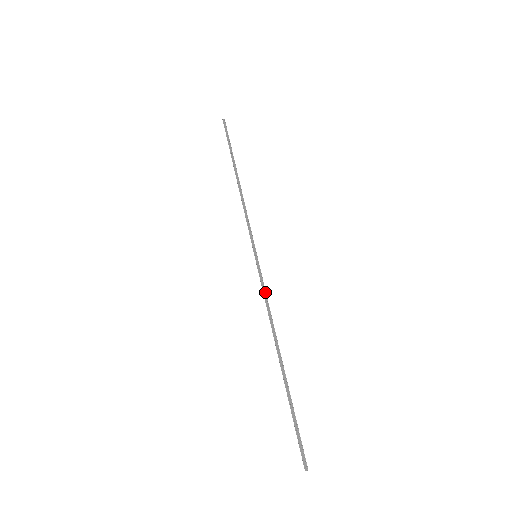
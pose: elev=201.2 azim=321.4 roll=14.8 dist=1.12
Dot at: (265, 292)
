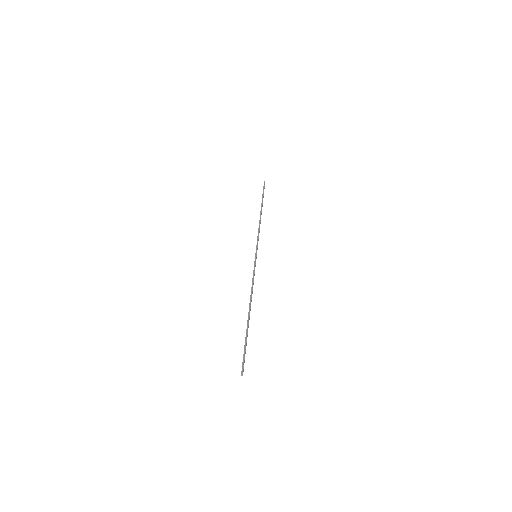
Dot at: (253, 276)
